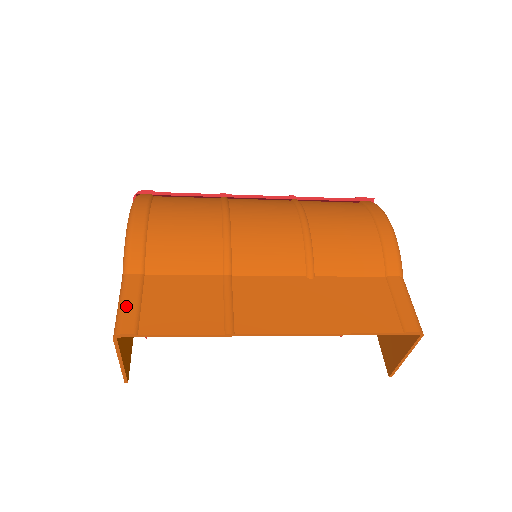
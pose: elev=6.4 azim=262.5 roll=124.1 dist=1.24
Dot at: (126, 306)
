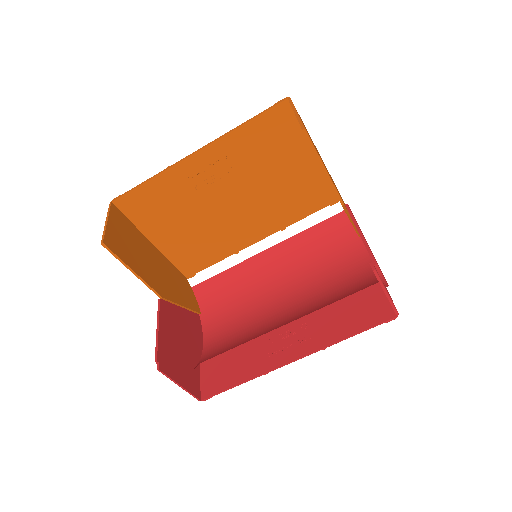
Dot at: (128, 212)
